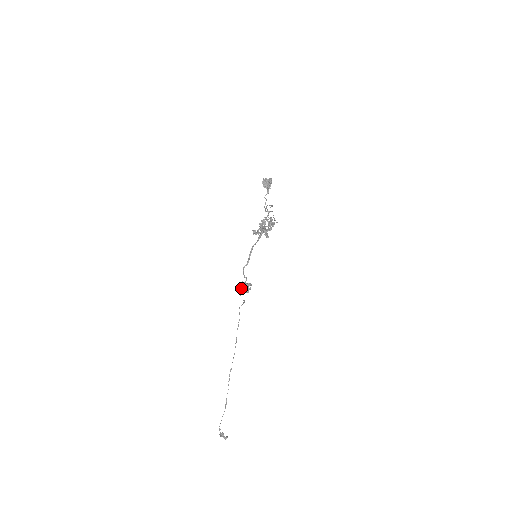
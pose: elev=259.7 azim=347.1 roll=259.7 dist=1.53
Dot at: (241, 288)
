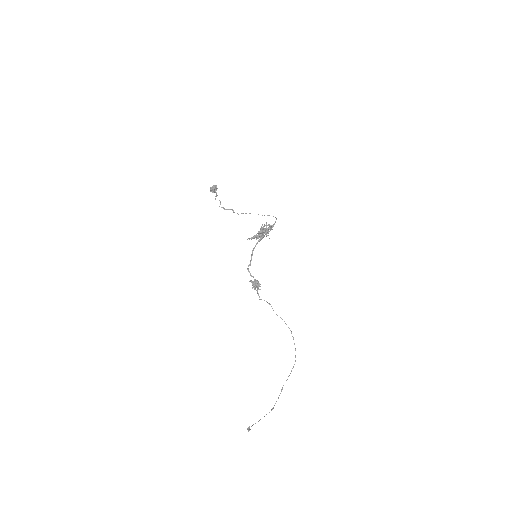
Dot at: (252, 287)
